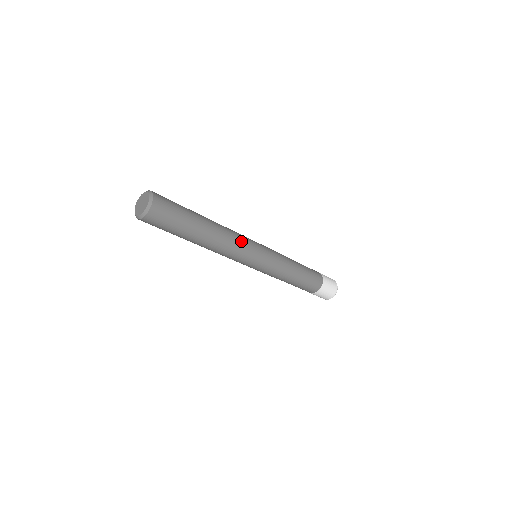
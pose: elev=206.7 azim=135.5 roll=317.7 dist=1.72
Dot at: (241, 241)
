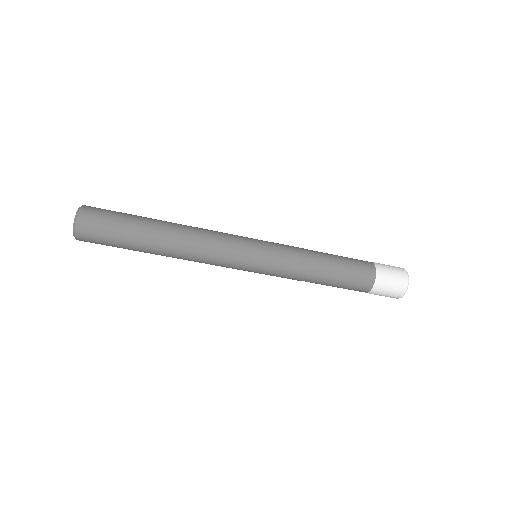
Dot at: occluded
